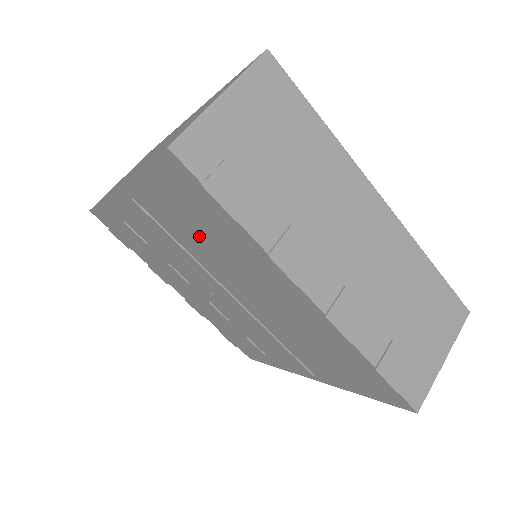
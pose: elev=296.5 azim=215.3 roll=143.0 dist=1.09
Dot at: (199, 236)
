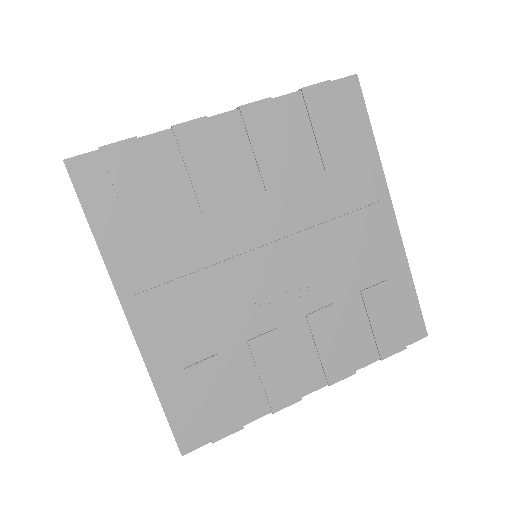
Dot at: (173, 218)
